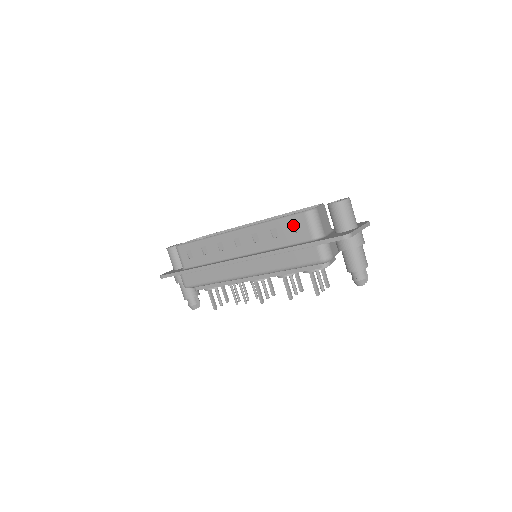
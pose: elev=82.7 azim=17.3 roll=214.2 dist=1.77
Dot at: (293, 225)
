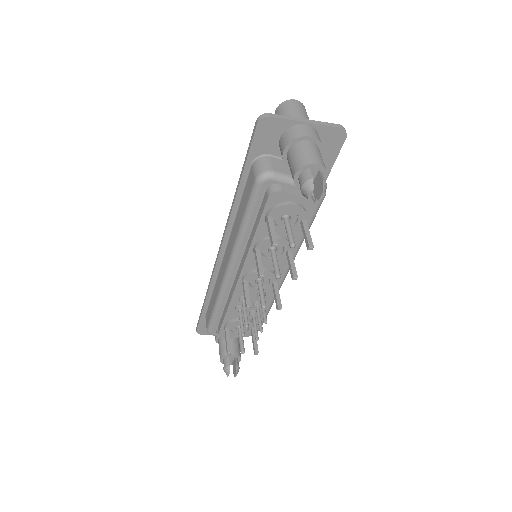
Dot at: occluded
